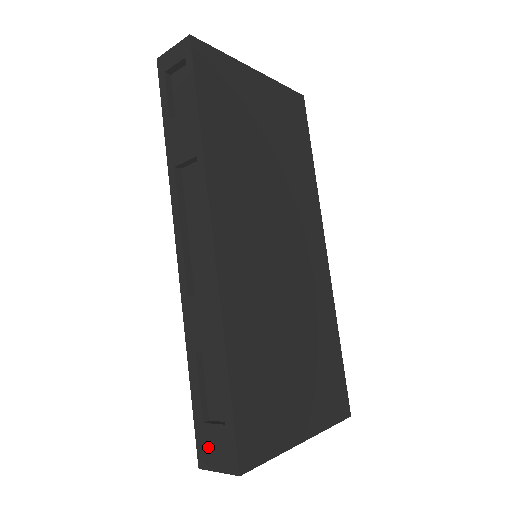
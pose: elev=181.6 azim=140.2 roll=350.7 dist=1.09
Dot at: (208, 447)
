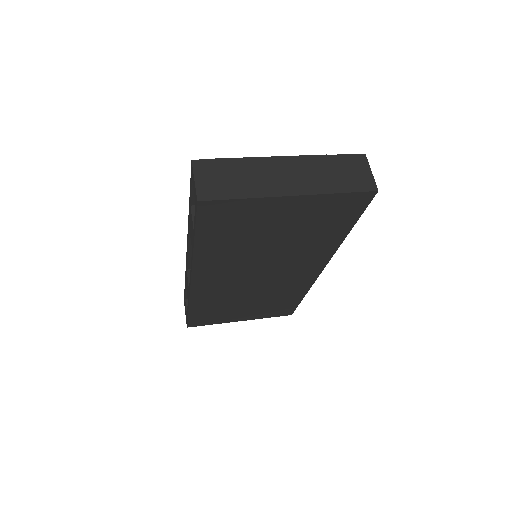
Dot at: occluded
